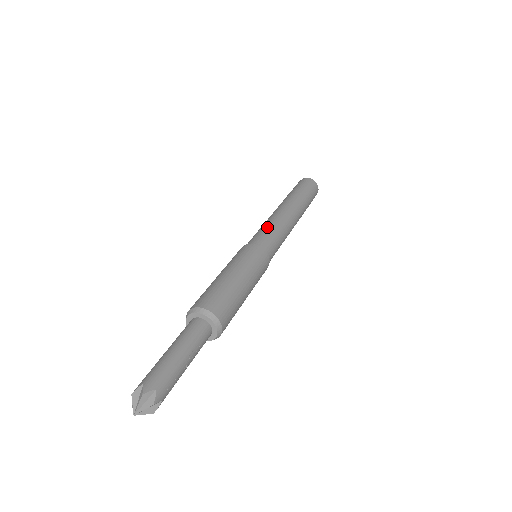
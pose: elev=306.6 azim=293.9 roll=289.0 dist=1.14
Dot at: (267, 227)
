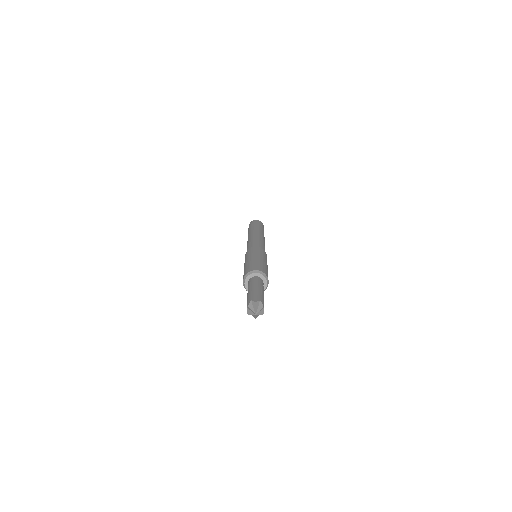
Dot at: (254, 241)
